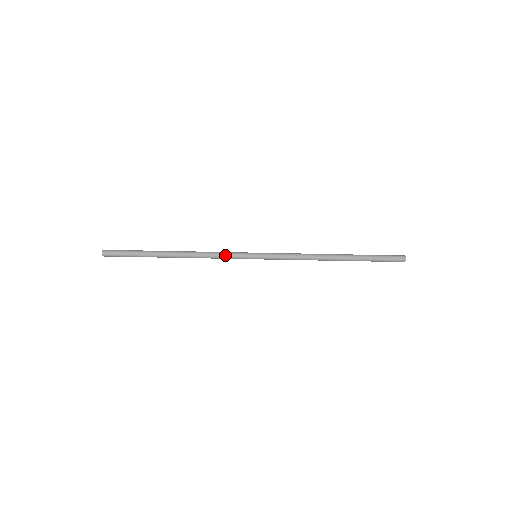
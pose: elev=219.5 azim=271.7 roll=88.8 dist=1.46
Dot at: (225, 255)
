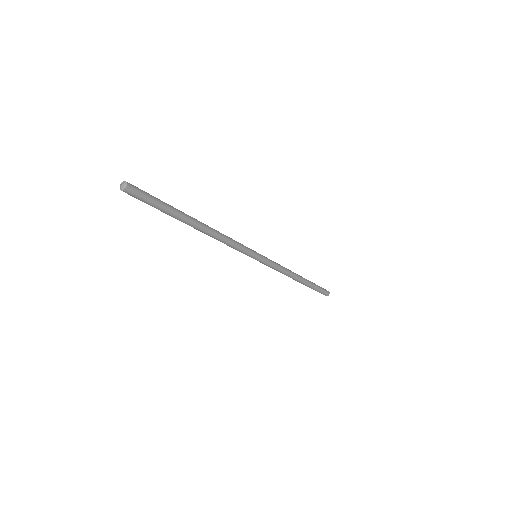
Dot at: (239, 246)
